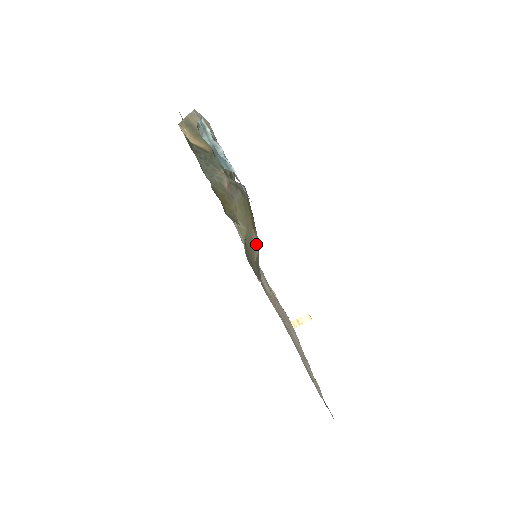
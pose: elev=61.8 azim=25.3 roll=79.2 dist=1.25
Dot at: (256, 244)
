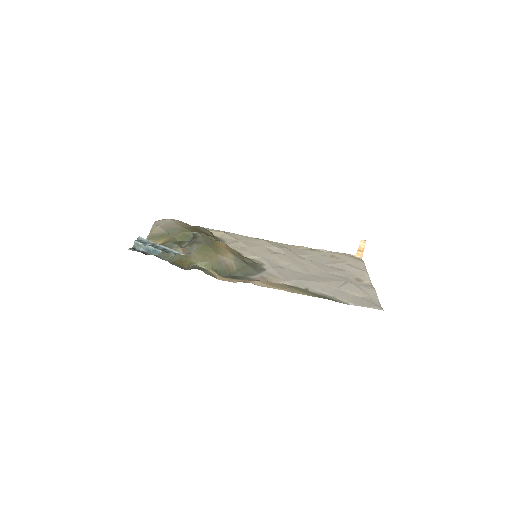
Dot at: (228, 260)
